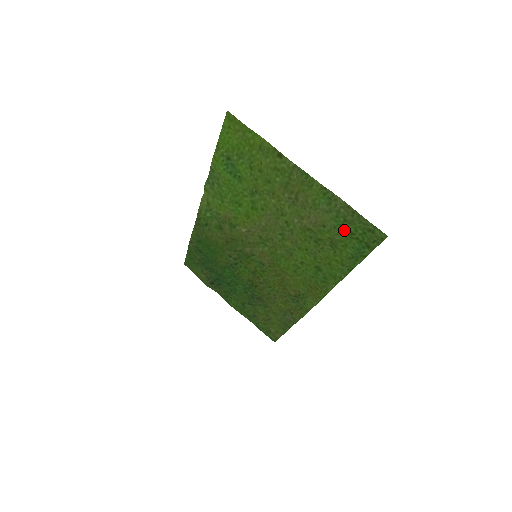
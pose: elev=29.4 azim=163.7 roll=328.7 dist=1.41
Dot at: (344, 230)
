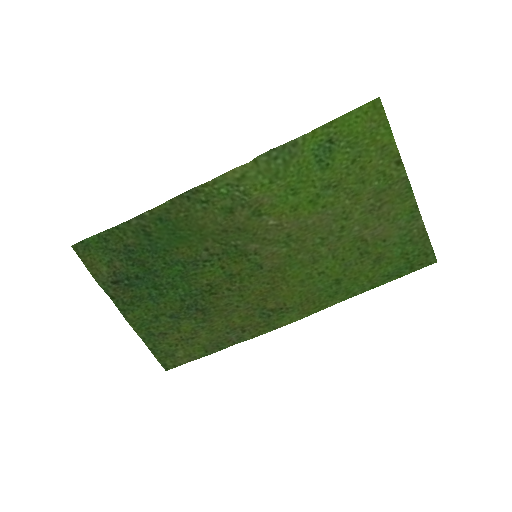
Dot at: (402, 249)
